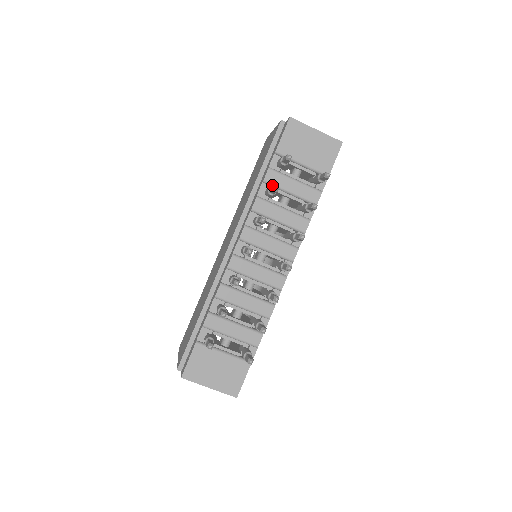
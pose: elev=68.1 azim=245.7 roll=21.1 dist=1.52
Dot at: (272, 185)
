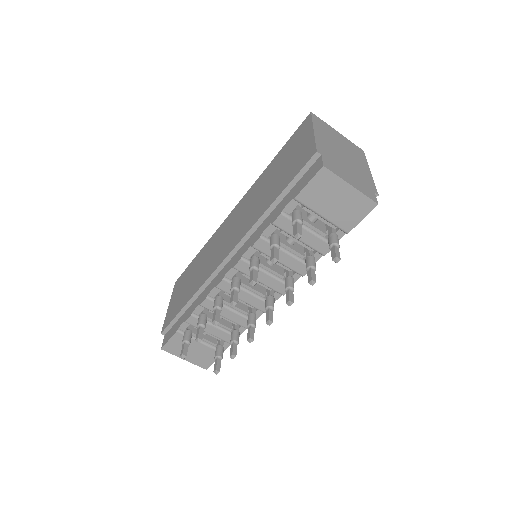
Dot at: (281, 229)
